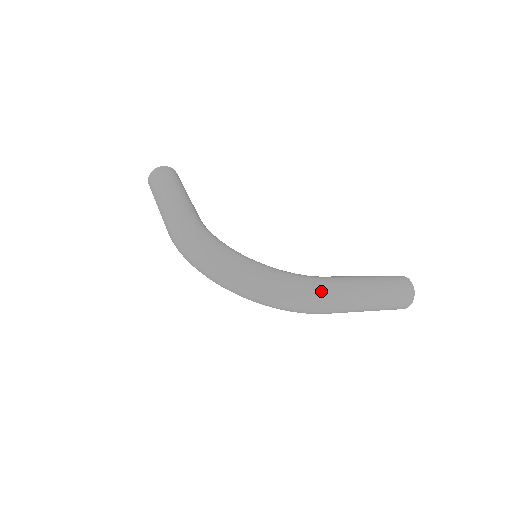
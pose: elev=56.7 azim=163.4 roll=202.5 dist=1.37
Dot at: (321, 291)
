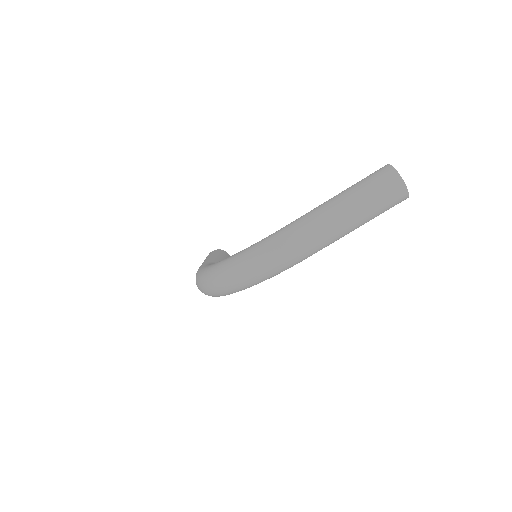
Dot at: (279, 237)
